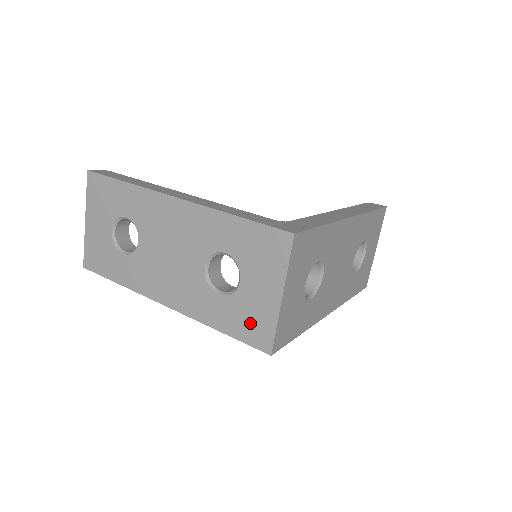
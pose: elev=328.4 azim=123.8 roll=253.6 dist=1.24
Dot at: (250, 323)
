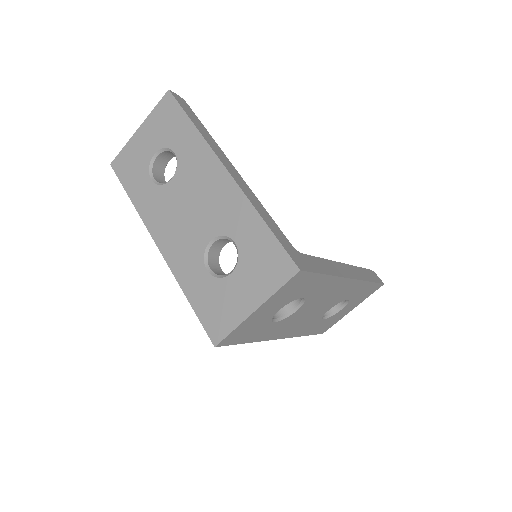
Dot at: (216, 311)
